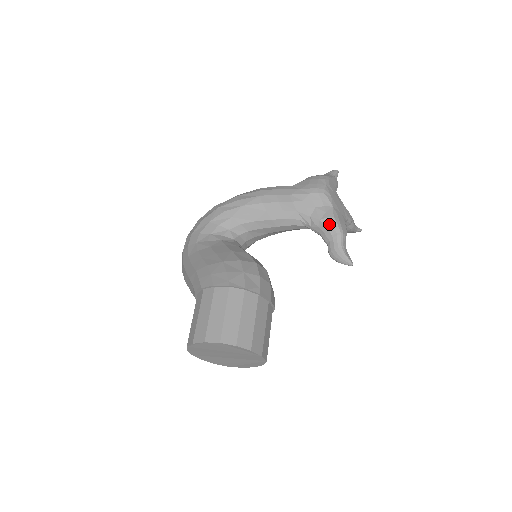
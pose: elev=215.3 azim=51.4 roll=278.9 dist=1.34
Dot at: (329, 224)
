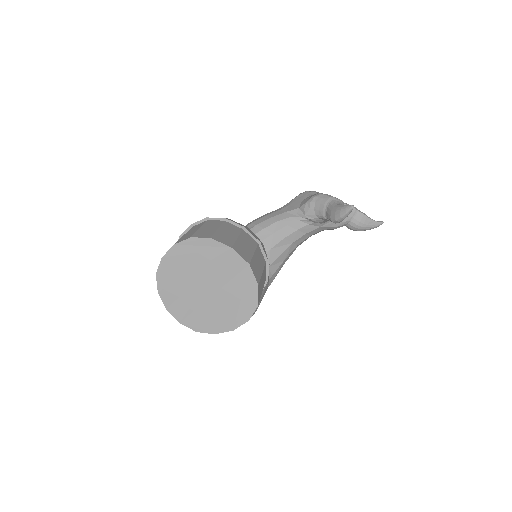
Dot at: (316, 199)
